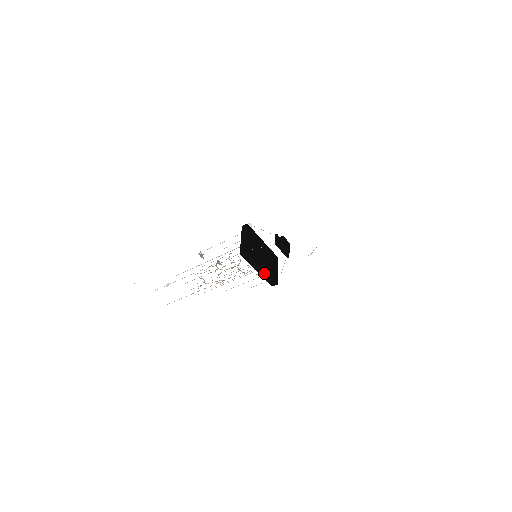
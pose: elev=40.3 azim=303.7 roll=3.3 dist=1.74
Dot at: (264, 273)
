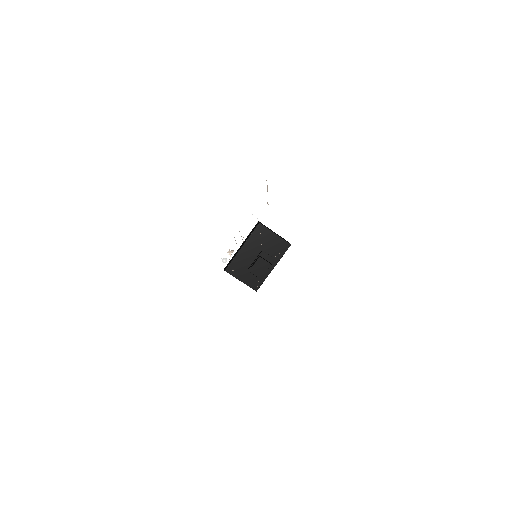
Dot at: (277, 262)
